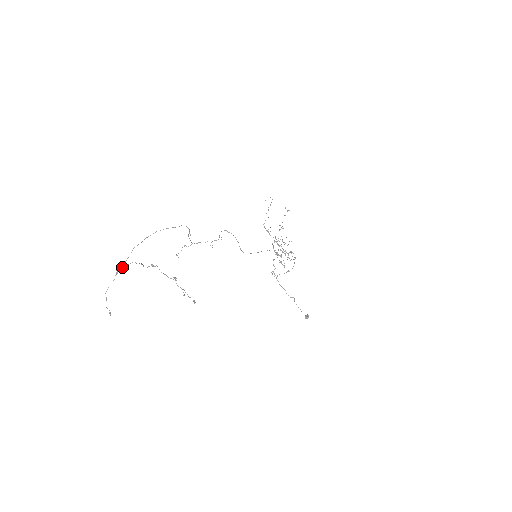
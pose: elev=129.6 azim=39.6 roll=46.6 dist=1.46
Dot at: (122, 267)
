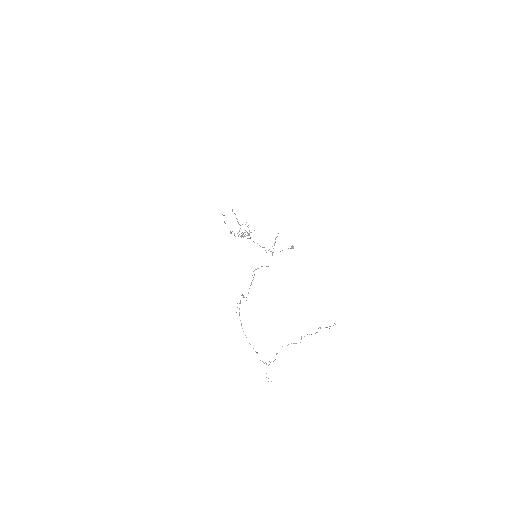
Dot at: occluded
